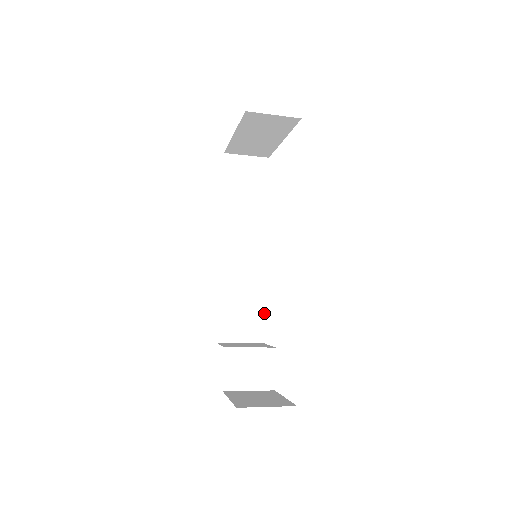
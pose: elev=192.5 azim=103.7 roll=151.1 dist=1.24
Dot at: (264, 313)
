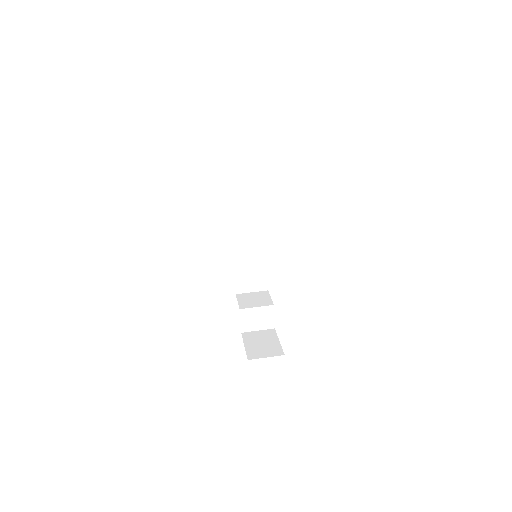
Dot at: (267, 272)
